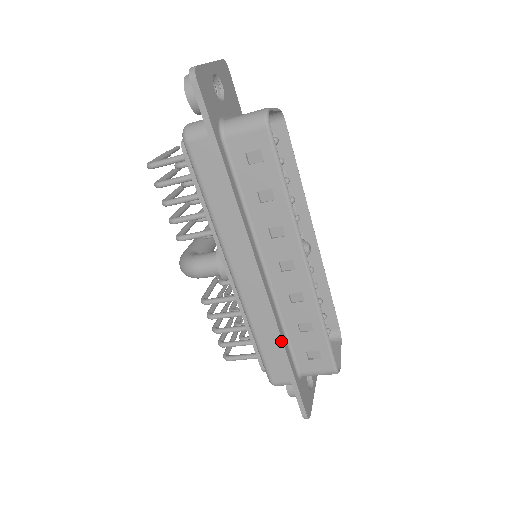
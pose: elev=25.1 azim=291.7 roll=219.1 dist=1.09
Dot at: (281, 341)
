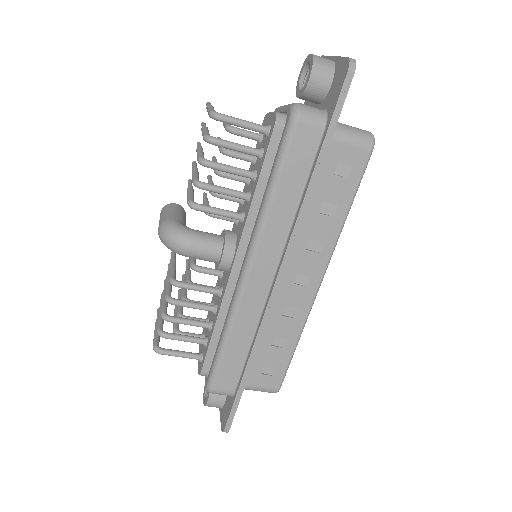
Dot at: (256, 350)
